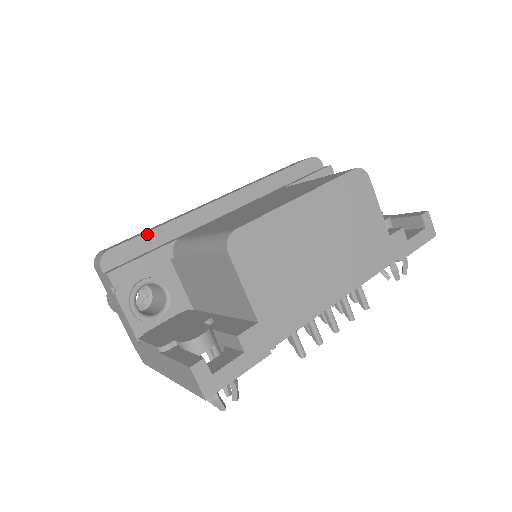
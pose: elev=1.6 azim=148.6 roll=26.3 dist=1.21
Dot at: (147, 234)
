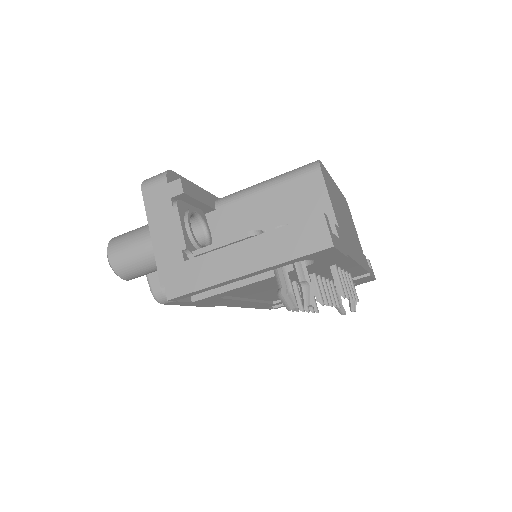
Dot at: (193, 184)
